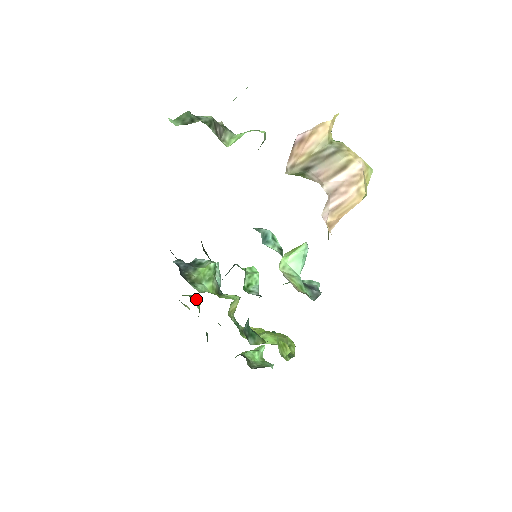
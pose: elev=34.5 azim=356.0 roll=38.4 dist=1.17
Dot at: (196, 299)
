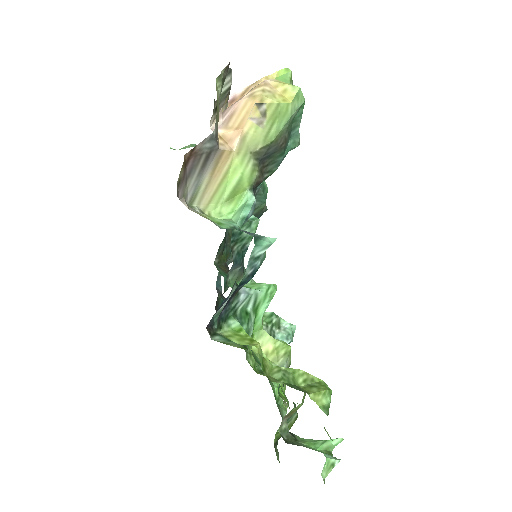
Dot at: occluded
